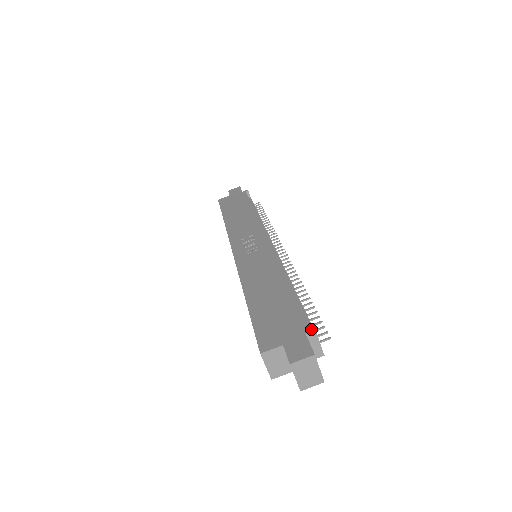
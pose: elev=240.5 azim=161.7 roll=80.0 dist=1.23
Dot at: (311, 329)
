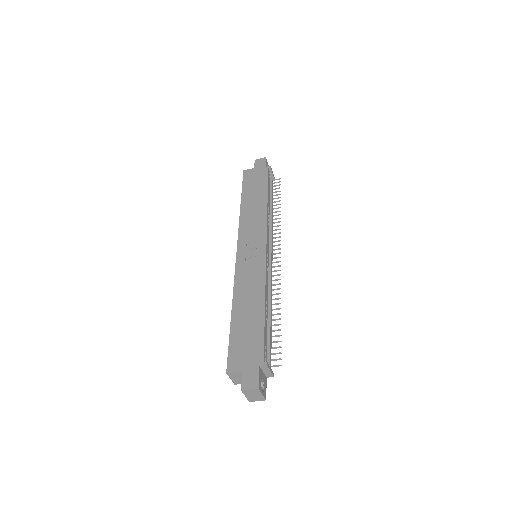
Dot at: (264, 364)
